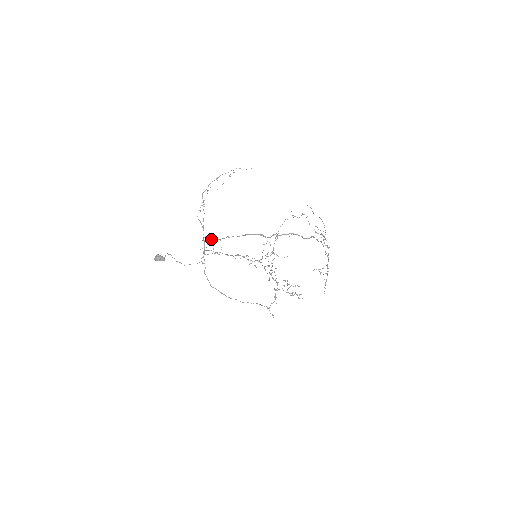
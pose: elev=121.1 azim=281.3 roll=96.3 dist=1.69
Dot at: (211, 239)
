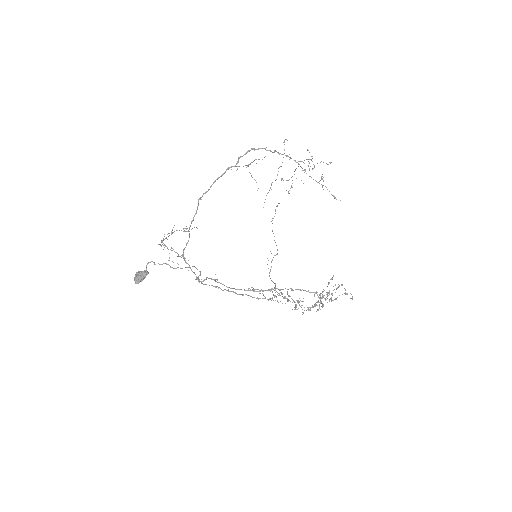
Dot at: occluded
